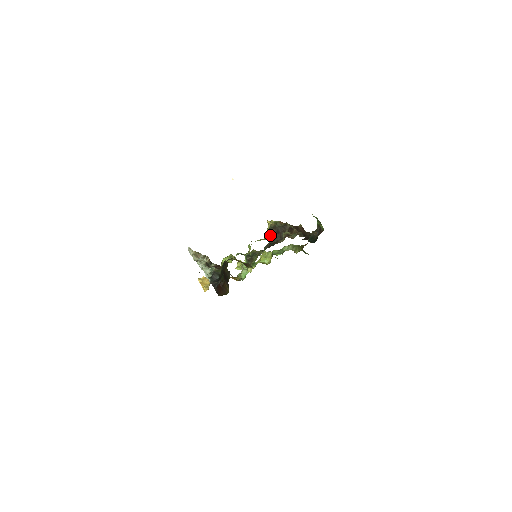
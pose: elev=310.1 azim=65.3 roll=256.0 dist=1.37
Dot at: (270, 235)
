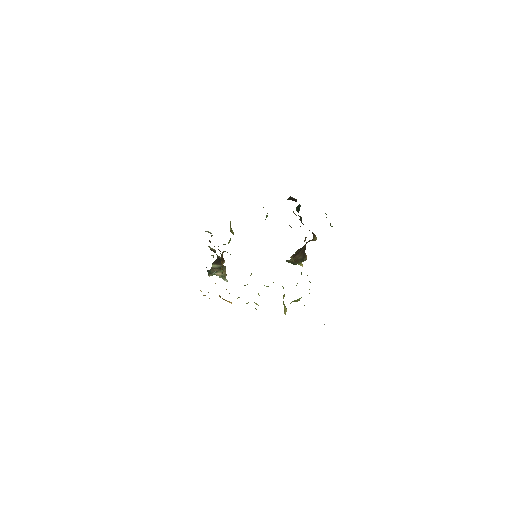
Dot at: occluded
